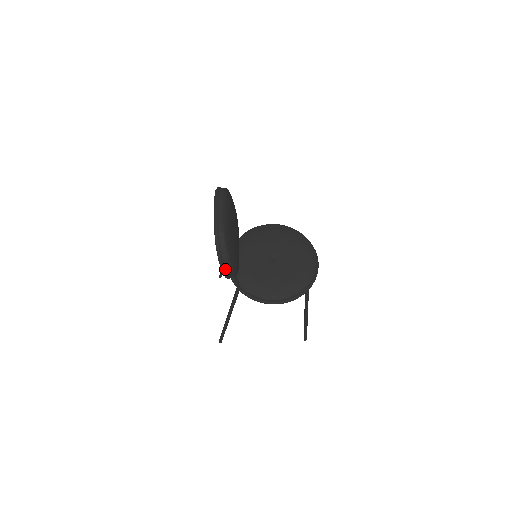
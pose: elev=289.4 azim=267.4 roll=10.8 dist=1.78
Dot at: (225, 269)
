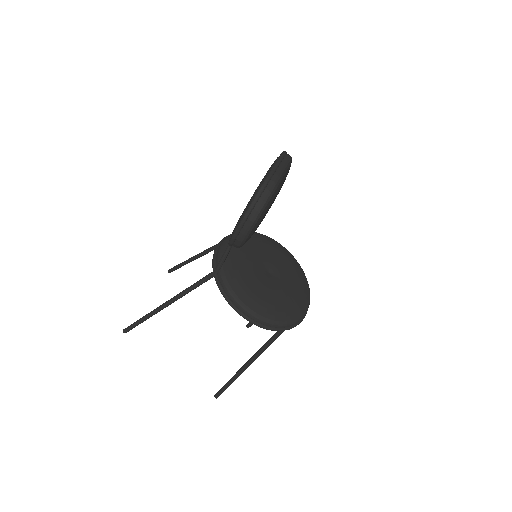
Dot at: (244, 224)
